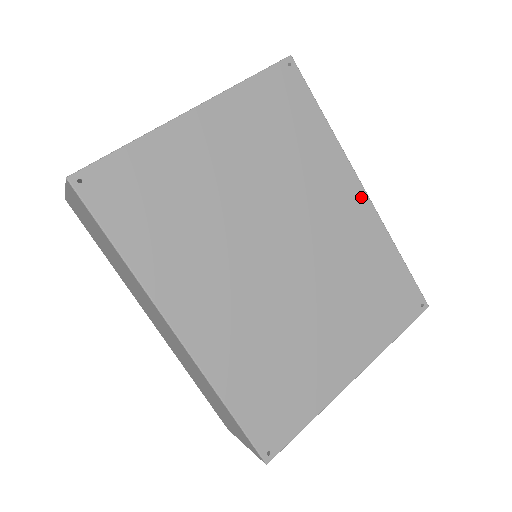
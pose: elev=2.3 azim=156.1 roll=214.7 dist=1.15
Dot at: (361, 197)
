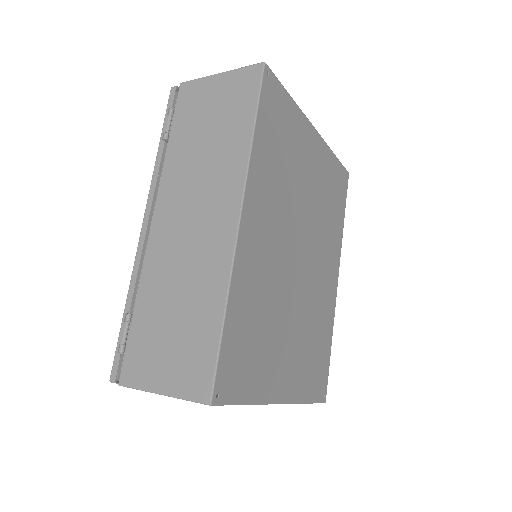
Dot at: (335, 283)
